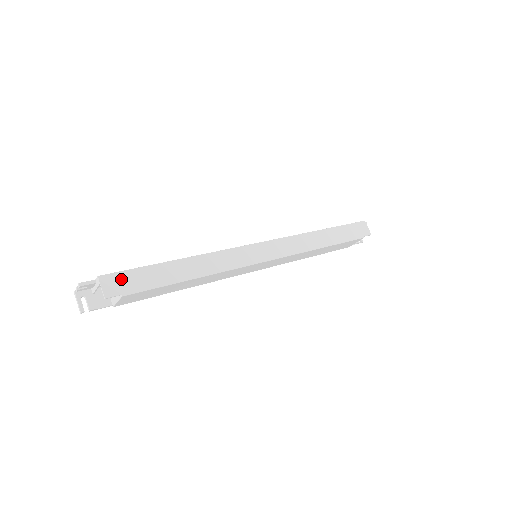
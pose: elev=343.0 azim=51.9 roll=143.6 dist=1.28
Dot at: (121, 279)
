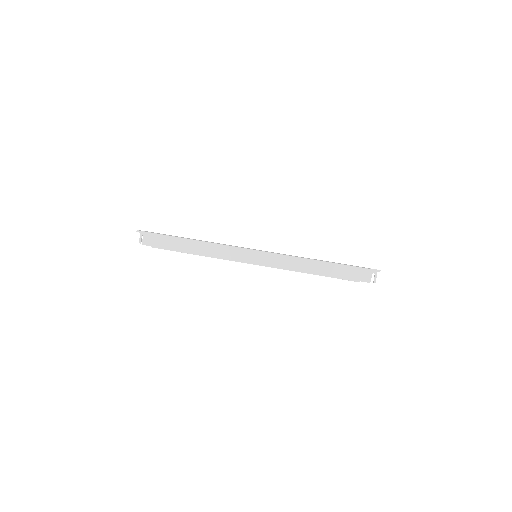
Dot at: (155, 238)
